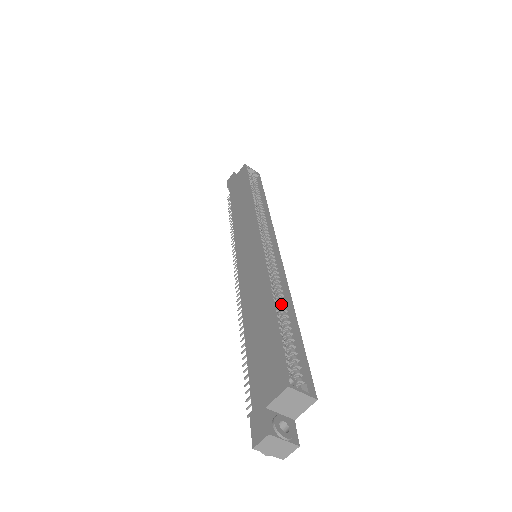
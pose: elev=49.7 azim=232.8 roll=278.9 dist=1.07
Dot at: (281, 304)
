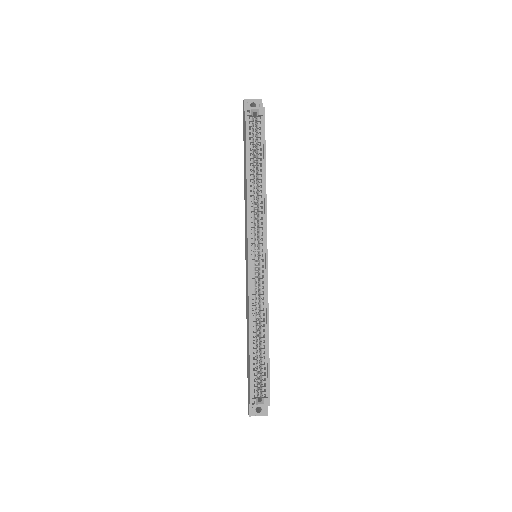
Dot at: (260, 329)
